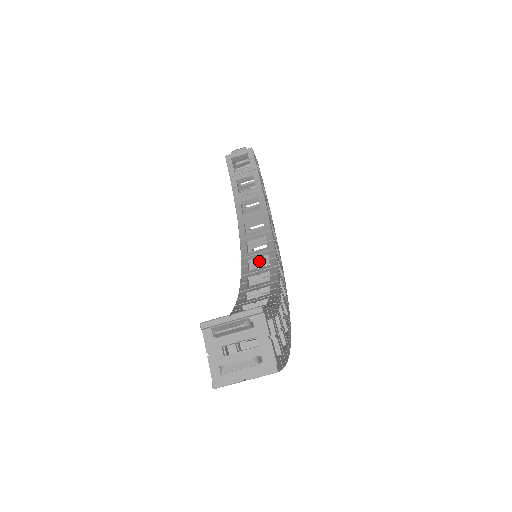
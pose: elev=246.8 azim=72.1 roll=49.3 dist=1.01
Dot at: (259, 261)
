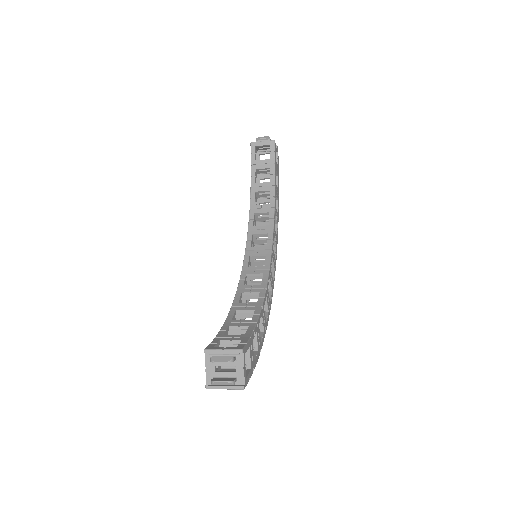
Dot at: (258, 255)
